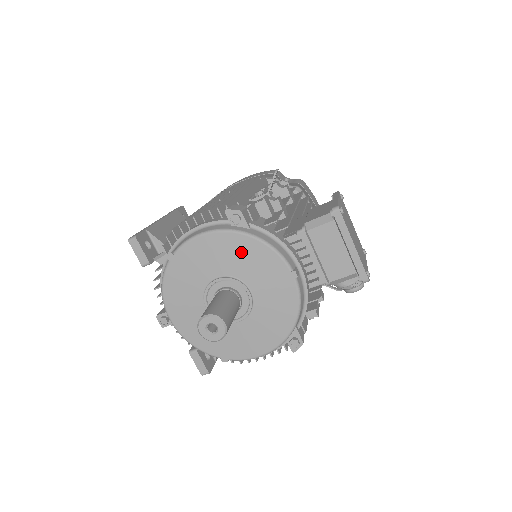
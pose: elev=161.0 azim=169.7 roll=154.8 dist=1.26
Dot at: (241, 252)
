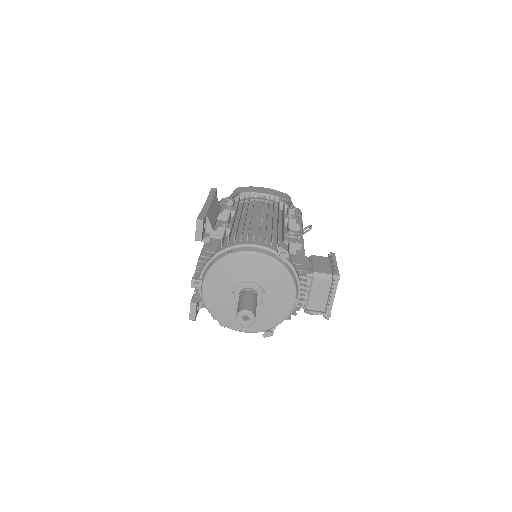
Dot at: (275, 275)
